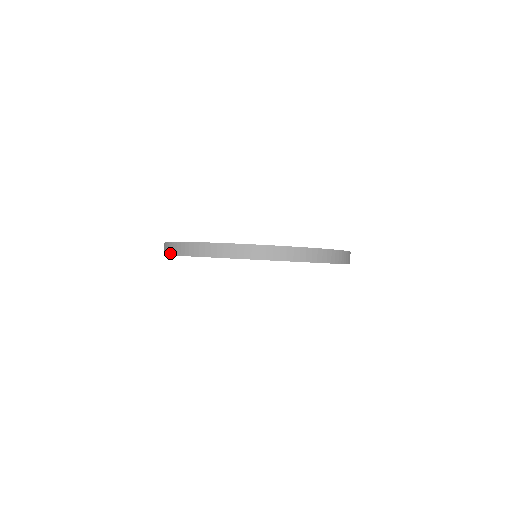
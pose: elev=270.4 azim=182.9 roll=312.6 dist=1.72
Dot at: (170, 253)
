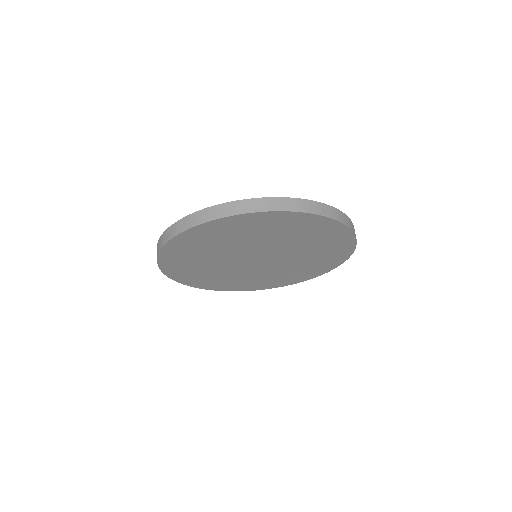
Dot at: (174, 234)
